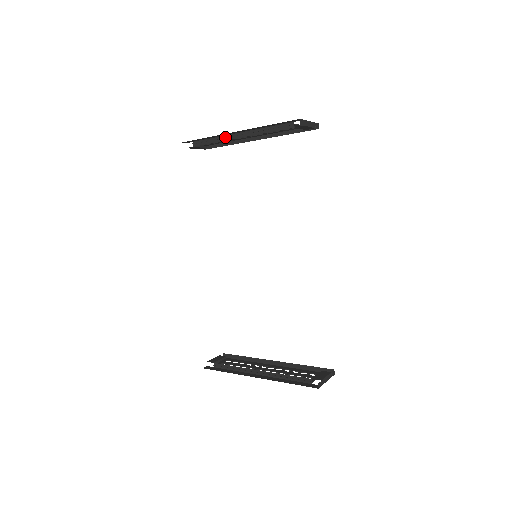
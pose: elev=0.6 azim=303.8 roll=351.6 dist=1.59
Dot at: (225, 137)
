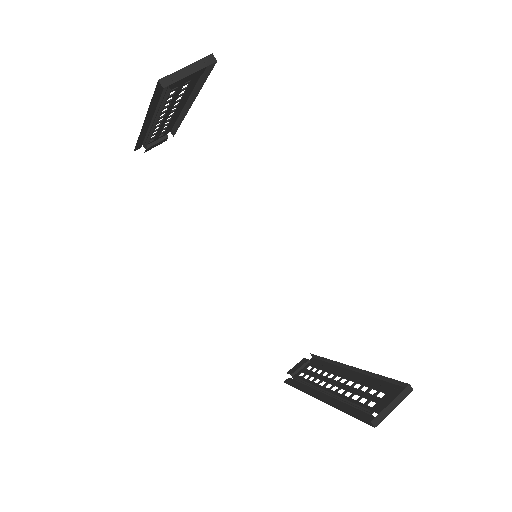
Dot at: (149, 129)
